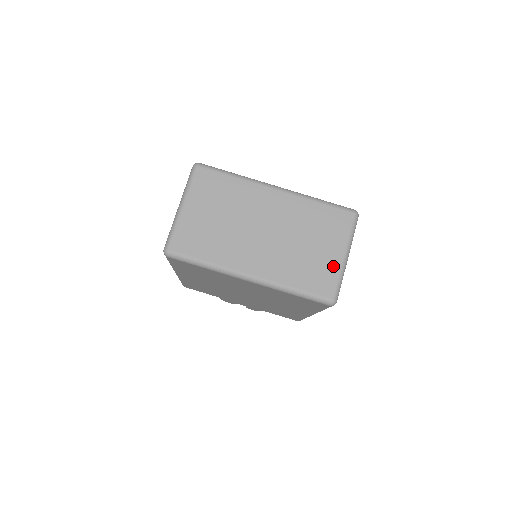
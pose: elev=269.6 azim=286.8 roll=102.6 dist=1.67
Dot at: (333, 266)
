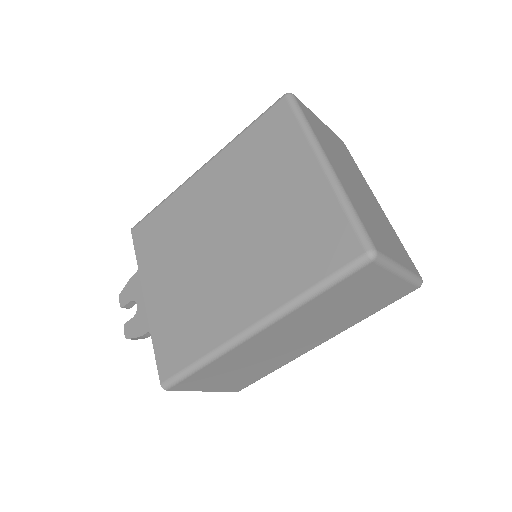
Dot at: (390, 252)
